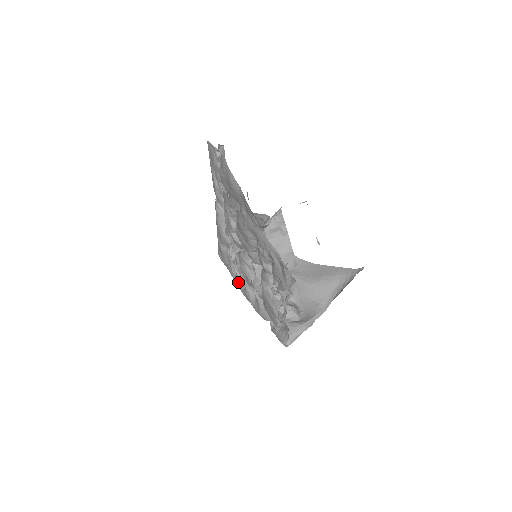
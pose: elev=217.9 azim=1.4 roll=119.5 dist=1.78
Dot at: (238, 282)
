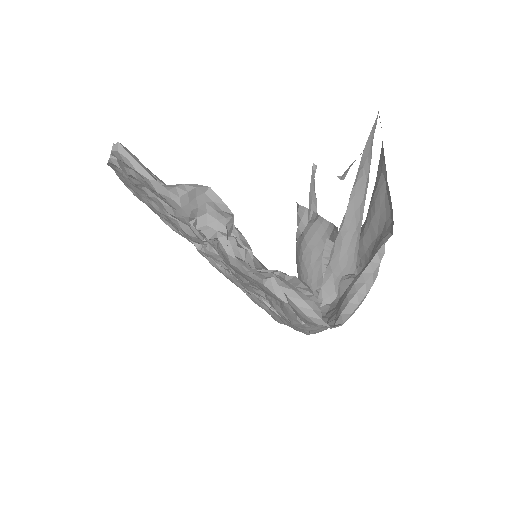
Dot at: occluded
